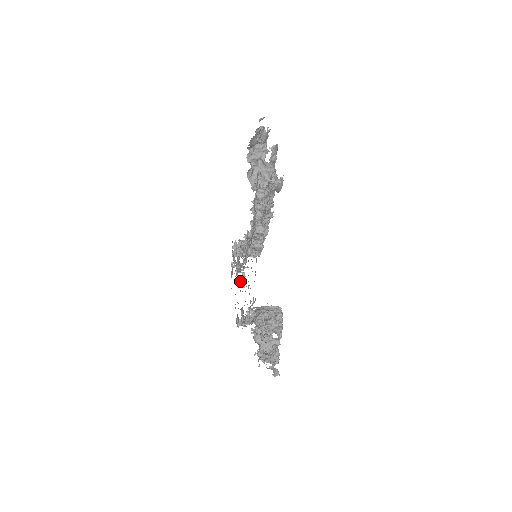
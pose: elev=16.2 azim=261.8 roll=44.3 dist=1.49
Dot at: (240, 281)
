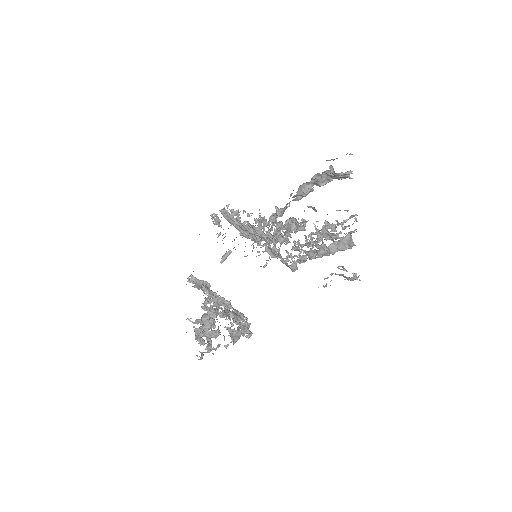
Dot at: (223, 256)
